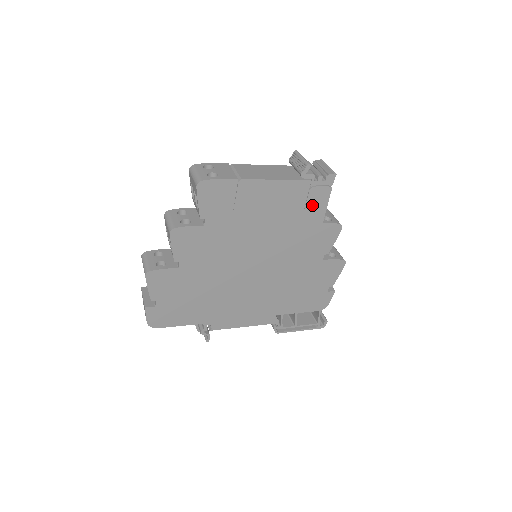
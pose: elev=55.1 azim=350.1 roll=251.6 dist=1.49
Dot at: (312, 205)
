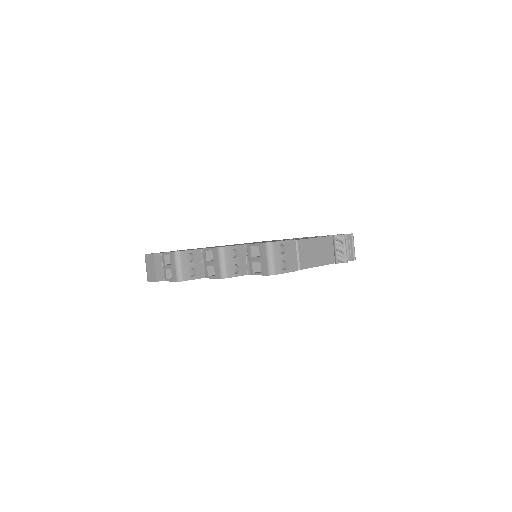
Dot at: occluded
